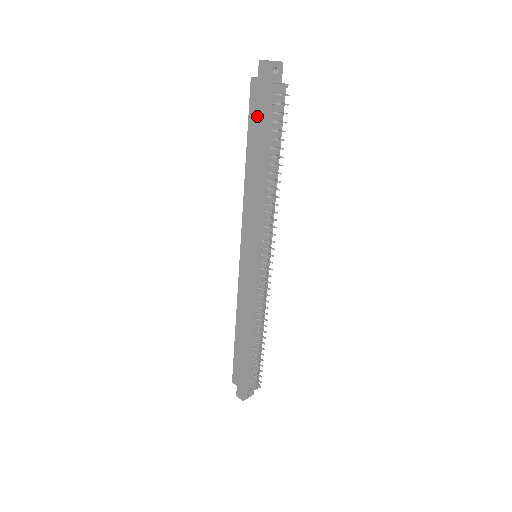
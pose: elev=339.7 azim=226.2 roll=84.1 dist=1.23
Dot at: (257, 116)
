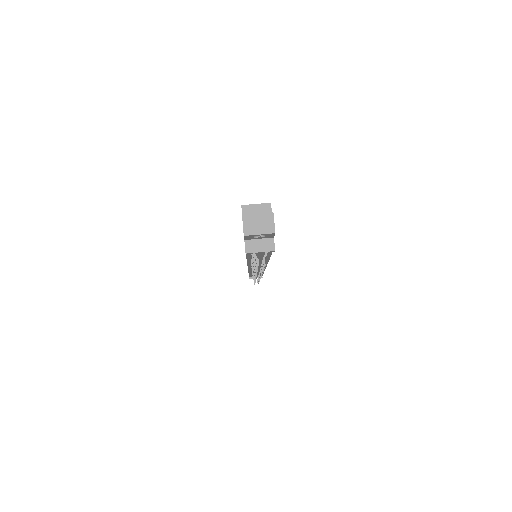
Dot at: occluded
